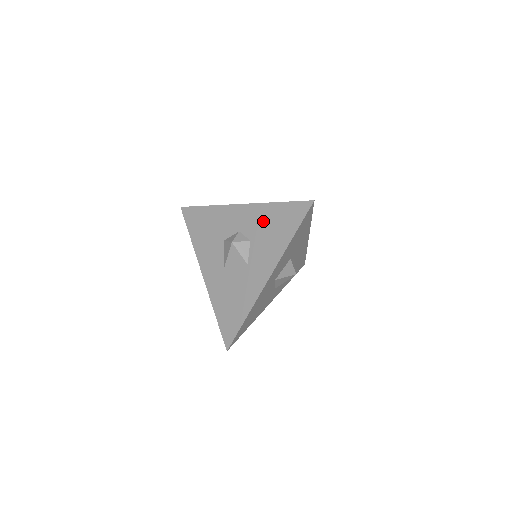
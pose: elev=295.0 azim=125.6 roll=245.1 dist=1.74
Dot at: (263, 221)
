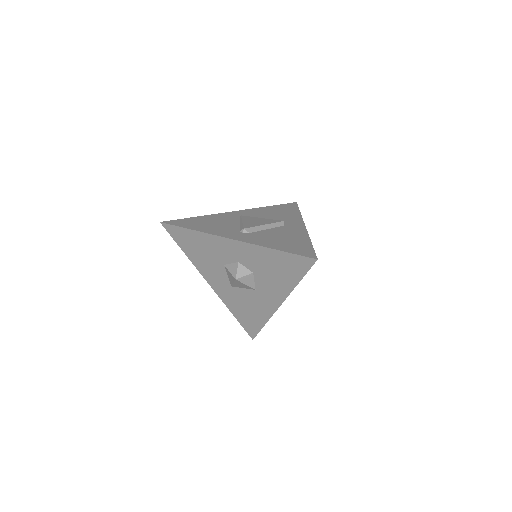
Dot at: (263, 261)
